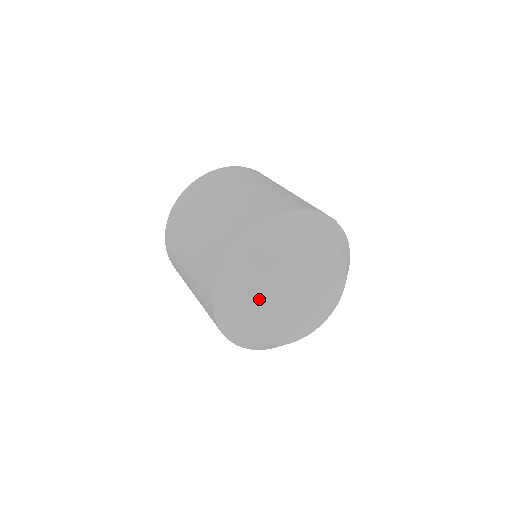
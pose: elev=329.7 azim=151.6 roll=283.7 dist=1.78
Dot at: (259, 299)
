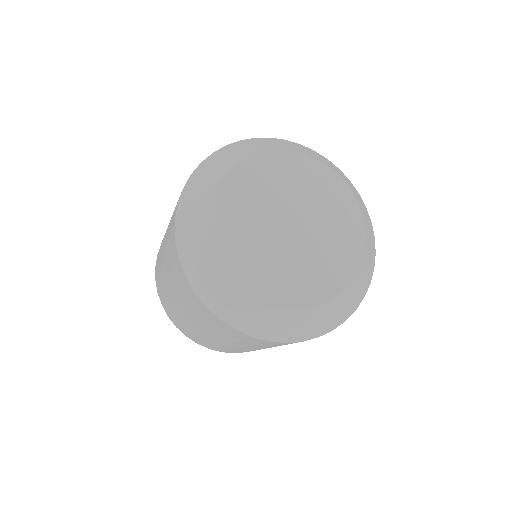
Dot at: (238, 246)
